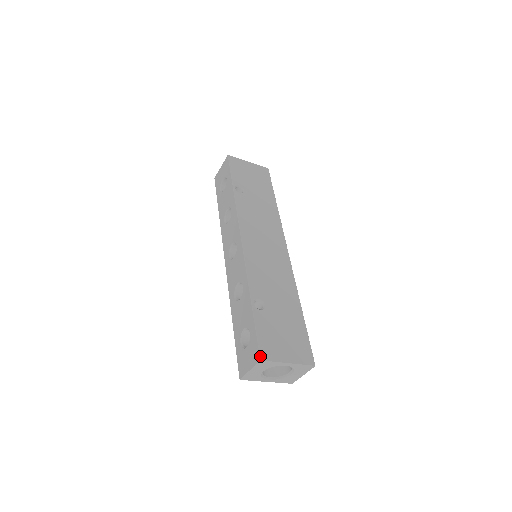
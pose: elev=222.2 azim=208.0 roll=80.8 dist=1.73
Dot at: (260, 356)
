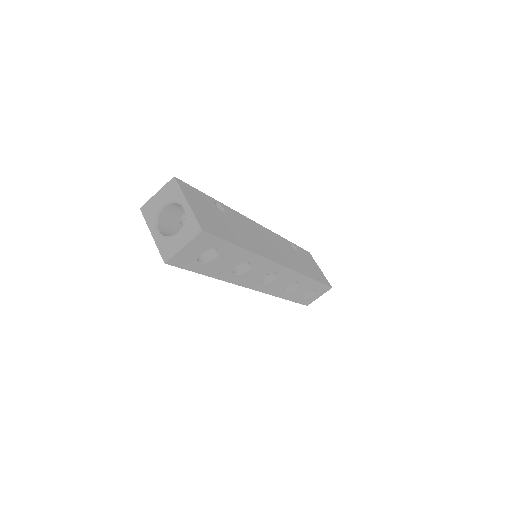
Dot at: occluded
